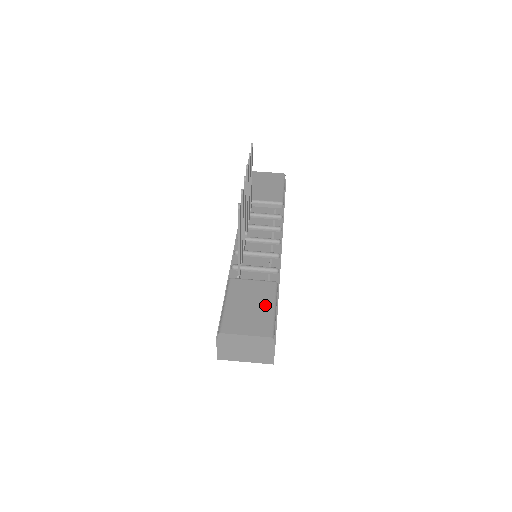
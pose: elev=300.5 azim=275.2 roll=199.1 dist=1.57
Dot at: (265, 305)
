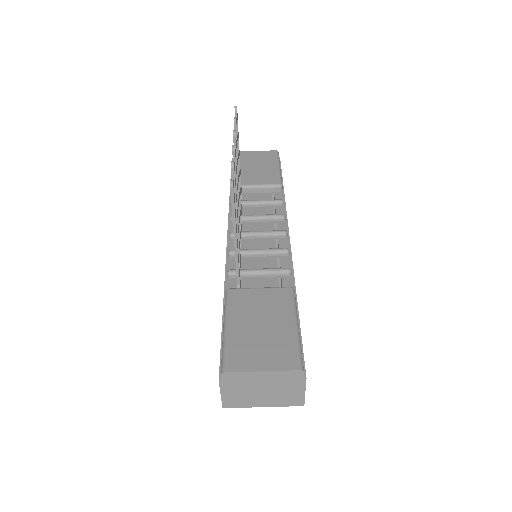
Dot at: (282, 322)
